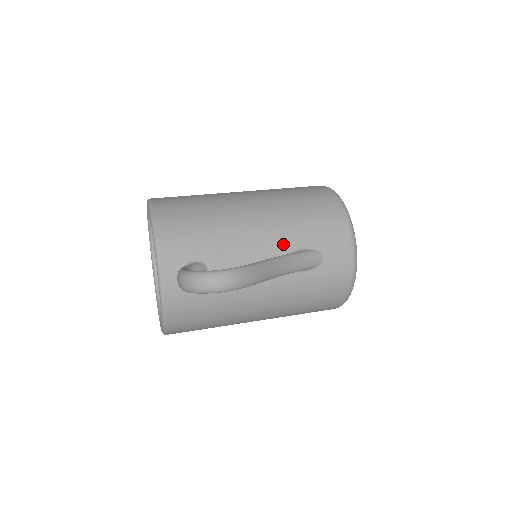
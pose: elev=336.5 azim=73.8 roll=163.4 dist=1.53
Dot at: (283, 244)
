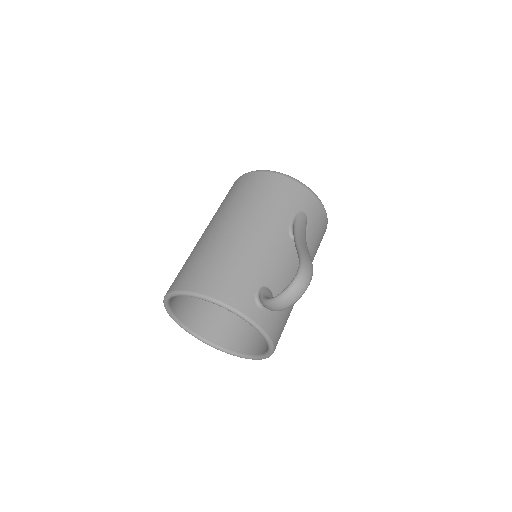
Dot at: (282, 228)
